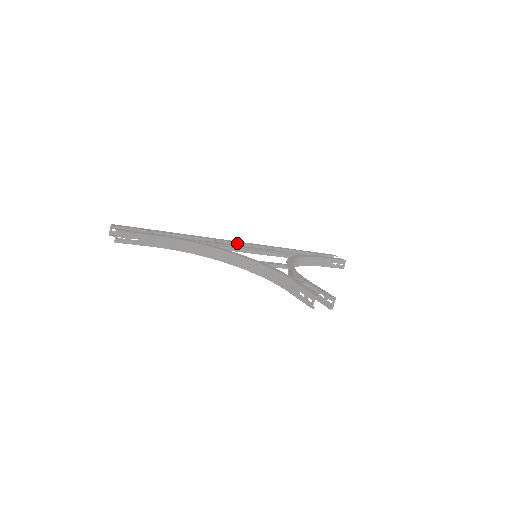
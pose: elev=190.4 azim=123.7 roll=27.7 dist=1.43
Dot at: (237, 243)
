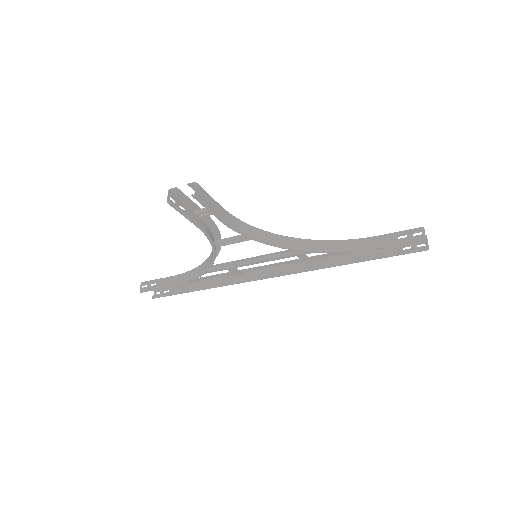
Dot at: (269, 270)
